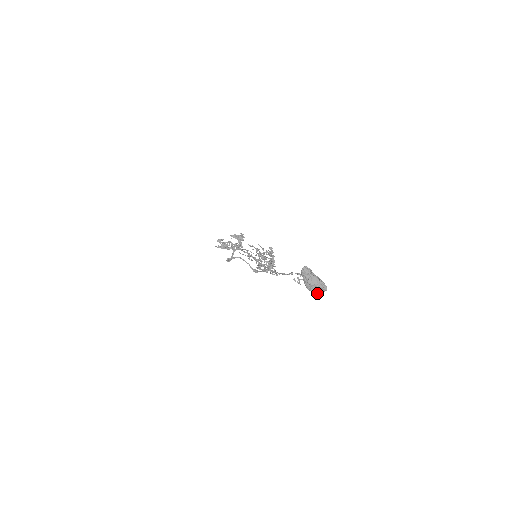
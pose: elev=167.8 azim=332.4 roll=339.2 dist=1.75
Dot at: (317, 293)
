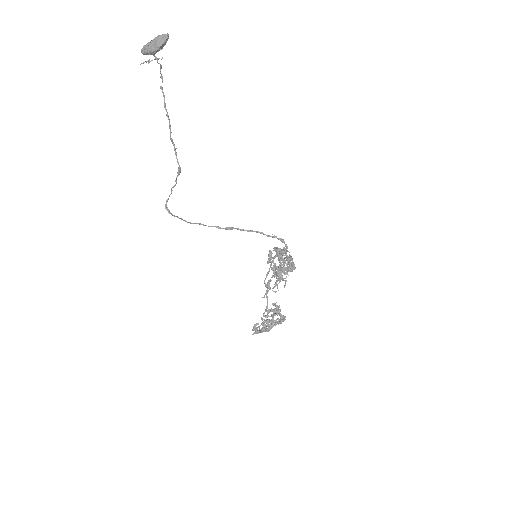
Dot at: (162, 43)
